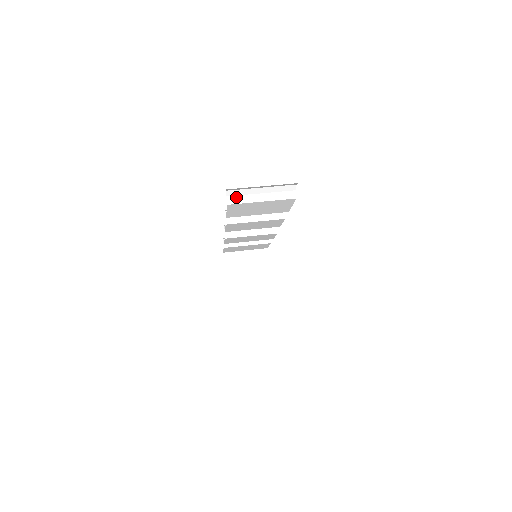
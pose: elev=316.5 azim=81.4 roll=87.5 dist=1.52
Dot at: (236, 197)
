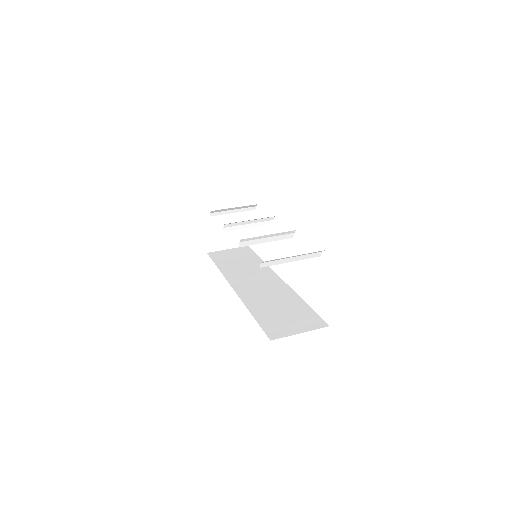
Dot at: (269, 262)
